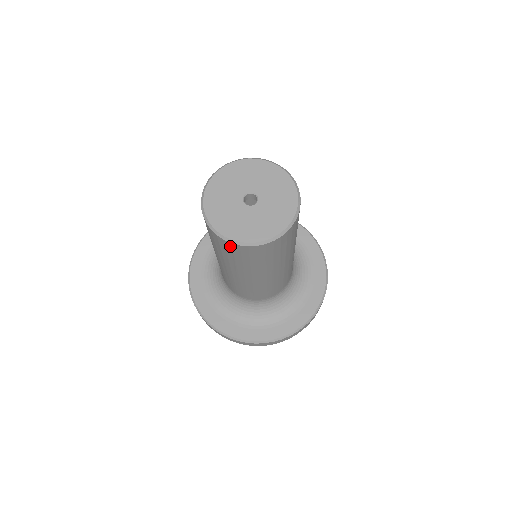
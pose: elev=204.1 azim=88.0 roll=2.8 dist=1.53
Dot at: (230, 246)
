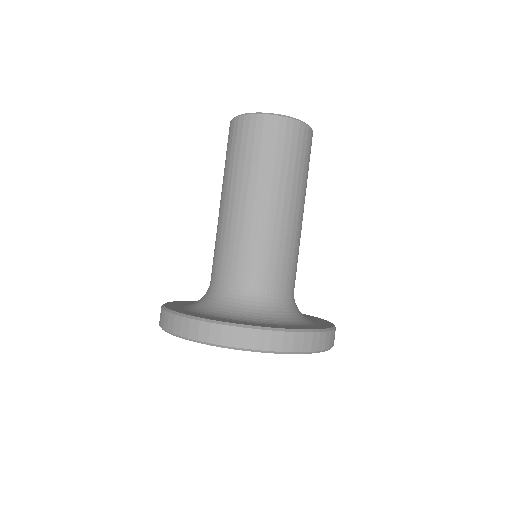
Dot at: (254, 123)
